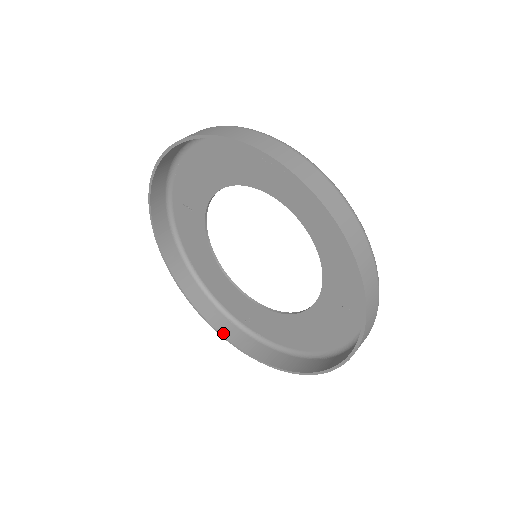
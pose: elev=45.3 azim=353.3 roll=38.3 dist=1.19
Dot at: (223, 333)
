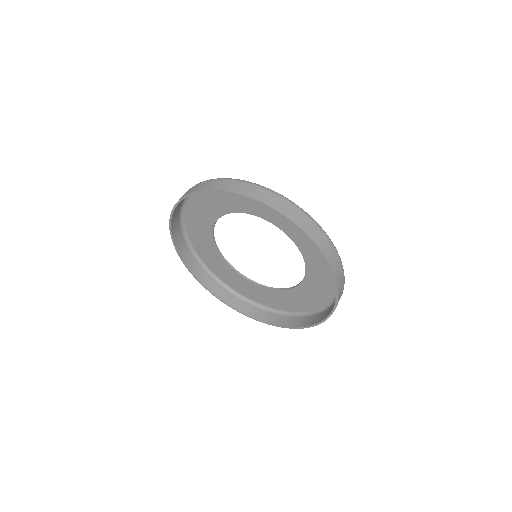
Dot at: (190, 268)
